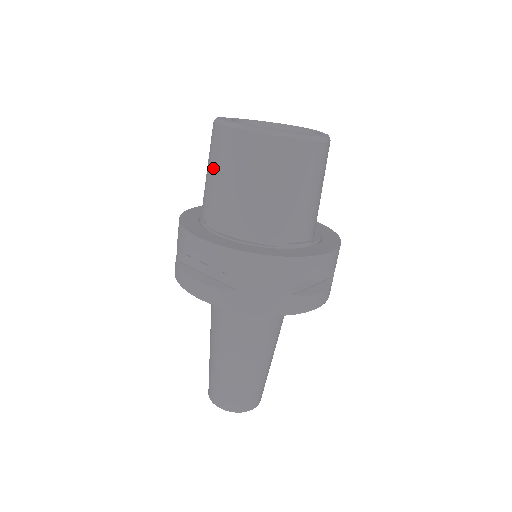
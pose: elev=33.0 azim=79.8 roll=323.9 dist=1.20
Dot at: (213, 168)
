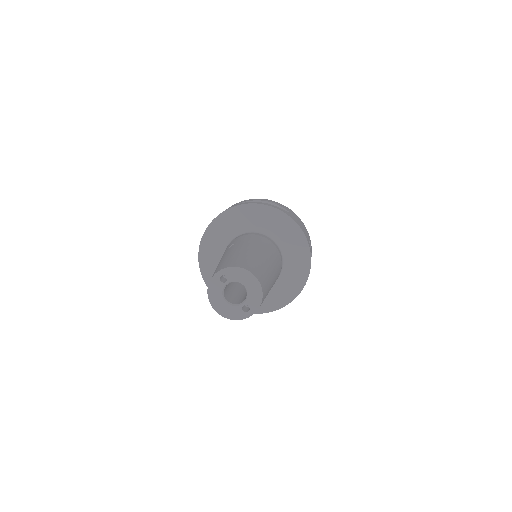
Dot at: occluded
